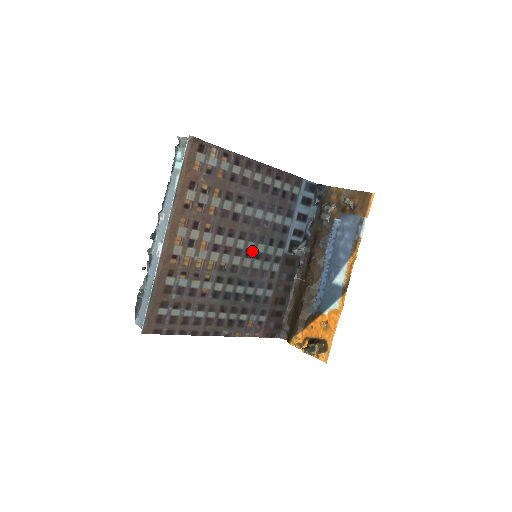
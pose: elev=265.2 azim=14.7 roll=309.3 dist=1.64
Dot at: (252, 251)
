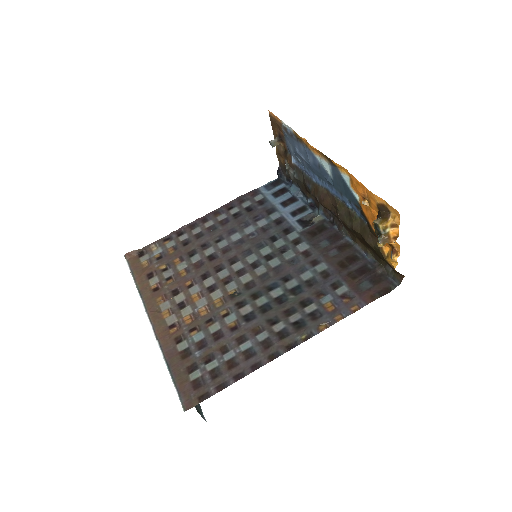
Dot at: (257, 260)
